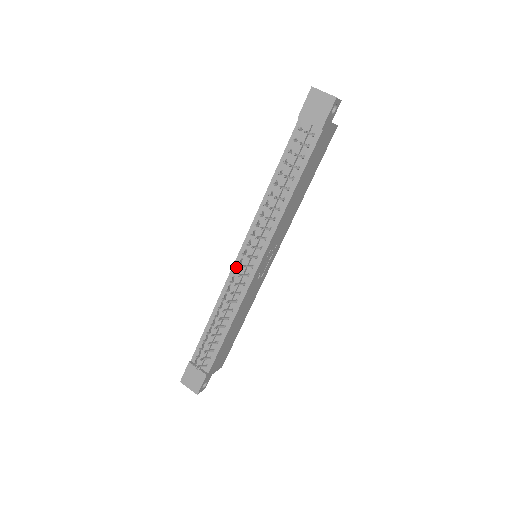
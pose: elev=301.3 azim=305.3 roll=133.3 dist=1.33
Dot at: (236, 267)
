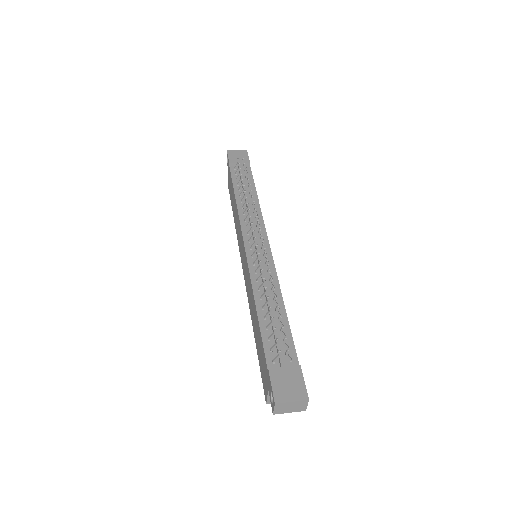
Dot at: (250, 256)
